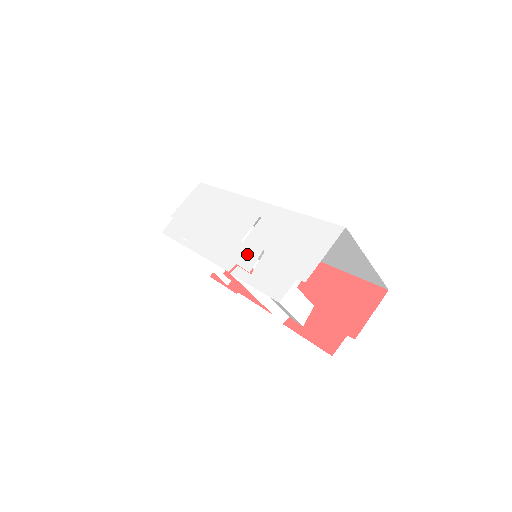
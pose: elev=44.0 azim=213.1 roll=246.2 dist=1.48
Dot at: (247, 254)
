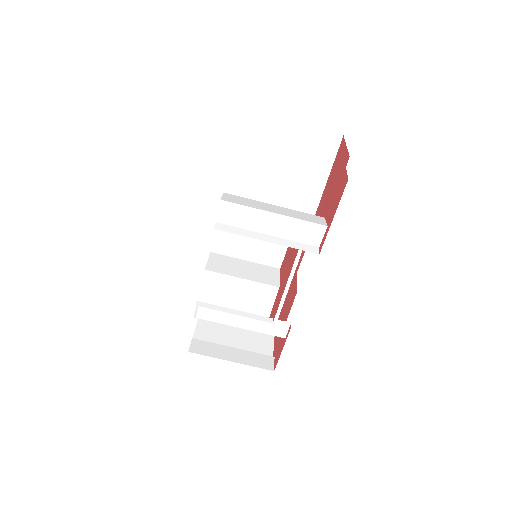
Dot at: occluded
